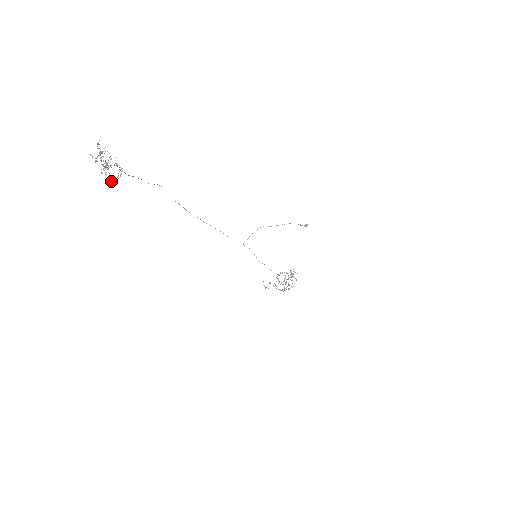
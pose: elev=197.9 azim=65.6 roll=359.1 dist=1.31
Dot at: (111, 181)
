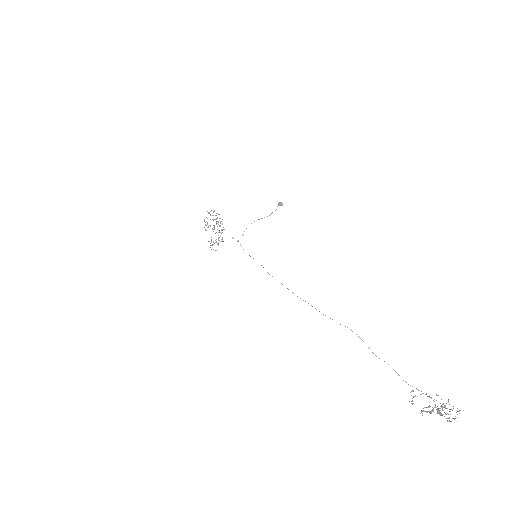
Dot at: occluded
